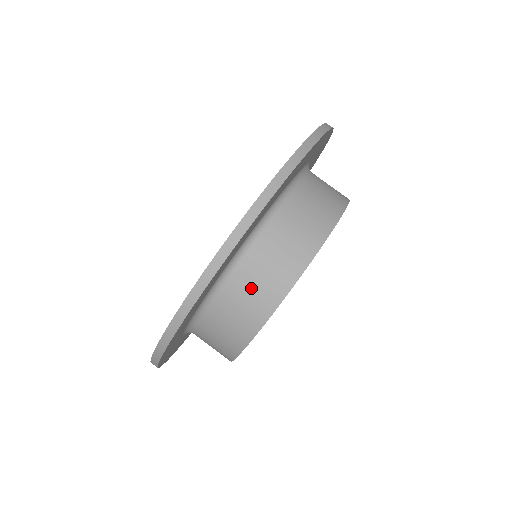
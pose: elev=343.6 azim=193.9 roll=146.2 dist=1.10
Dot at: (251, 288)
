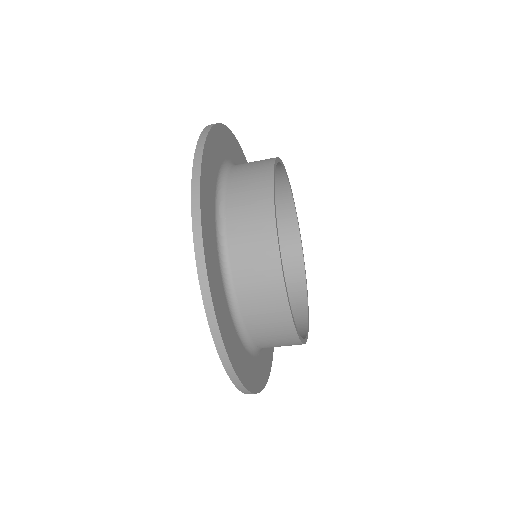
Dot at: (246, 214)
